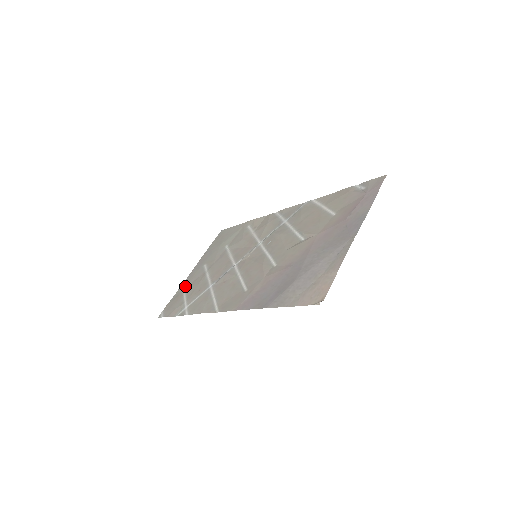
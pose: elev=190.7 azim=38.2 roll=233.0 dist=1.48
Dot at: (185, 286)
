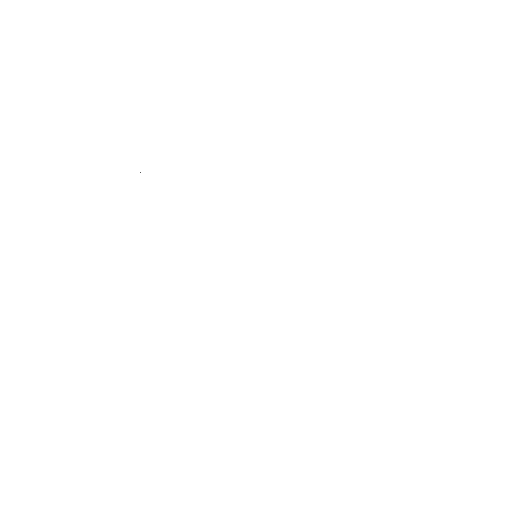
Dot at: occluded
